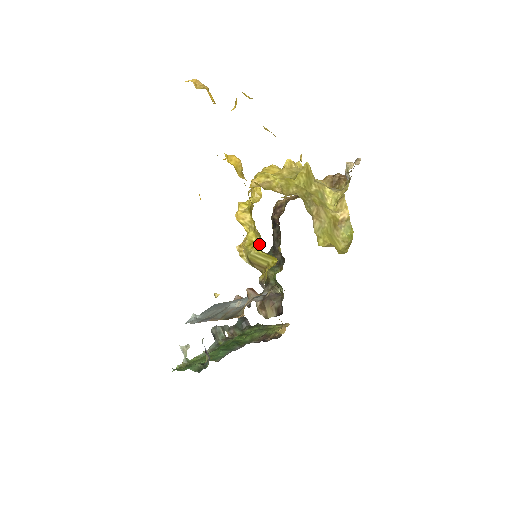
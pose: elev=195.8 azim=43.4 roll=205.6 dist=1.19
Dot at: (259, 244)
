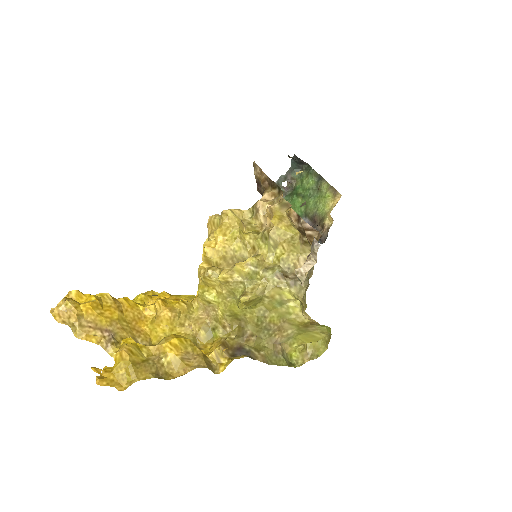
Dot at: occluded
